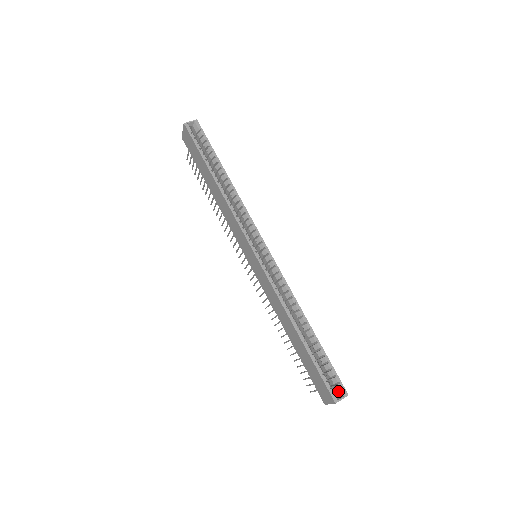
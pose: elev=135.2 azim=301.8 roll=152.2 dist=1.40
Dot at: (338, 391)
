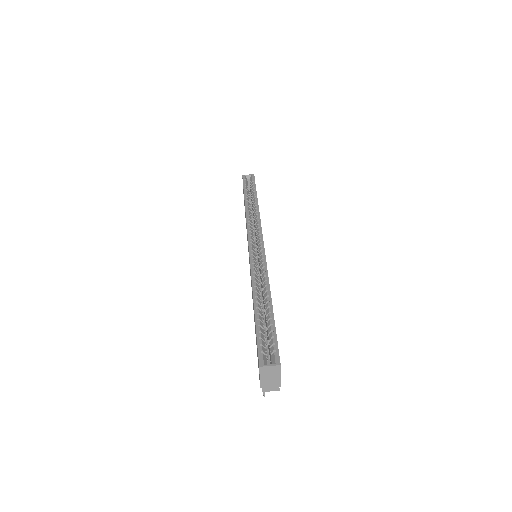
Dot at: (272, 361)
